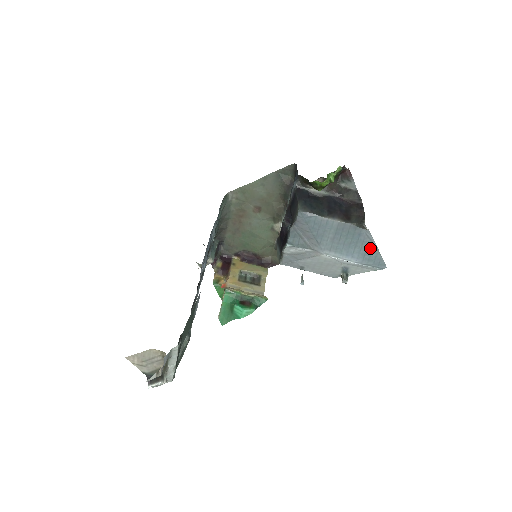
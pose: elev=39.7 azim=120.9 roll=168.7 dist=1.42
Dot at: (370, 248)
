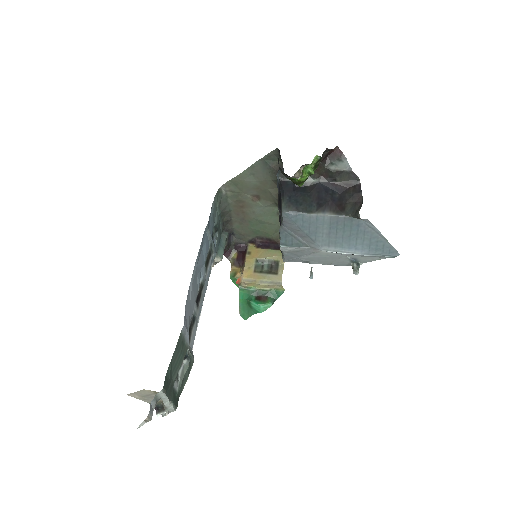
Dot at: (374, 237)
